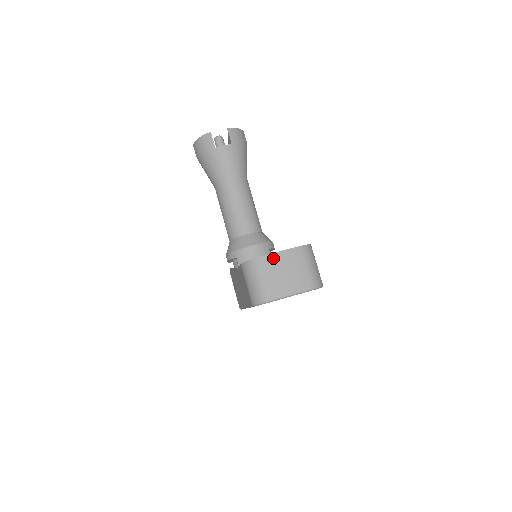
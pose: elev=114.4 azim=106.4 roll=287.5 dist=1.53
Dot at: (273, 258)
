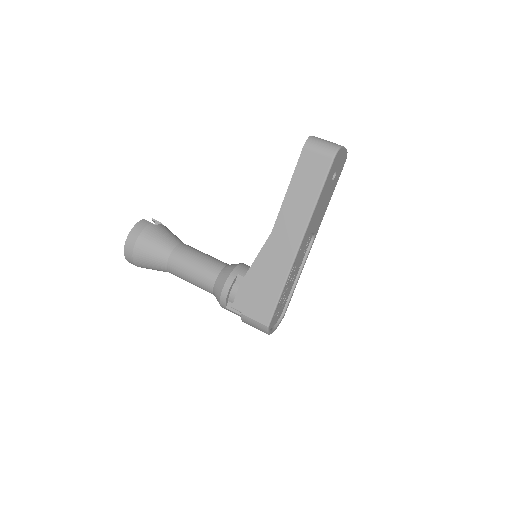
Dot at: occluded
